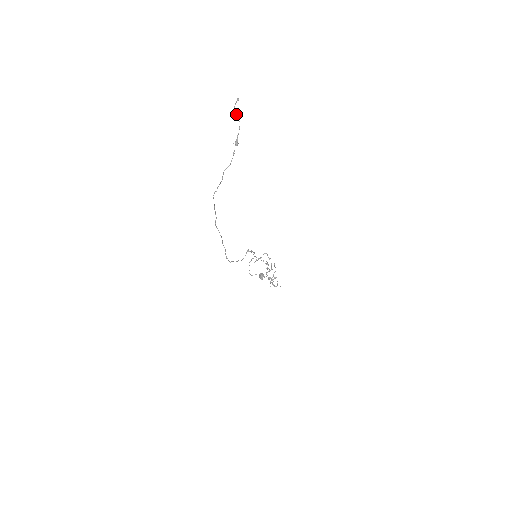
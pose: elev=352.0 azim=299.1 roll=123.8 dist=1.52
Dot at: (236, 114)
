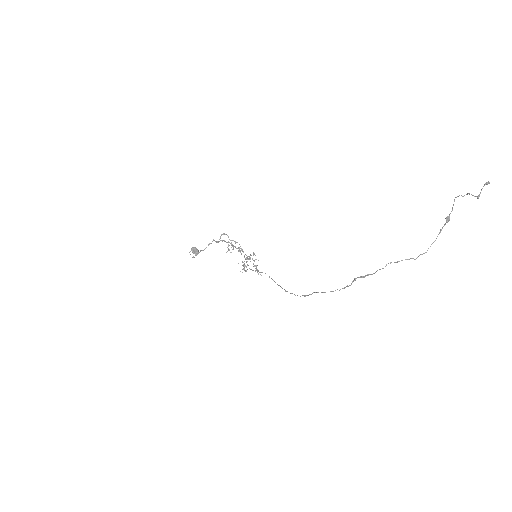
Dot at: (468, 193)
